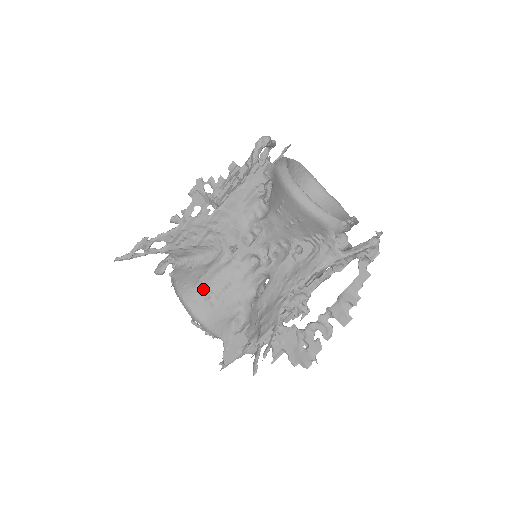
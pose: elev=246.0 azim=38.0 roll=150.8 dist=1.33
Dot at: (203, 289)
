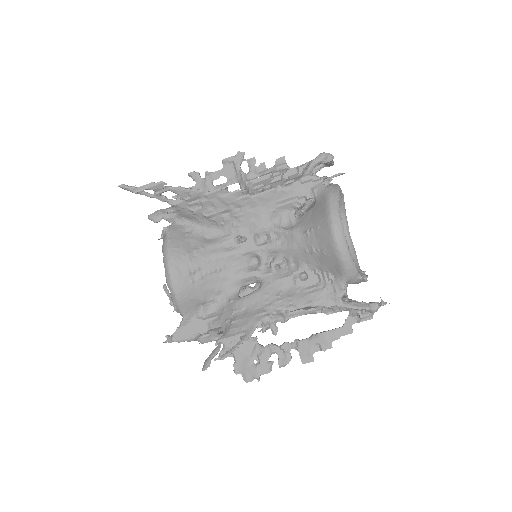
Dot at: (193, 262)
